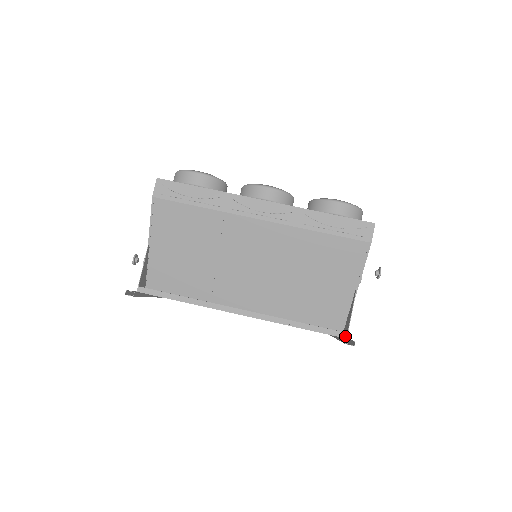
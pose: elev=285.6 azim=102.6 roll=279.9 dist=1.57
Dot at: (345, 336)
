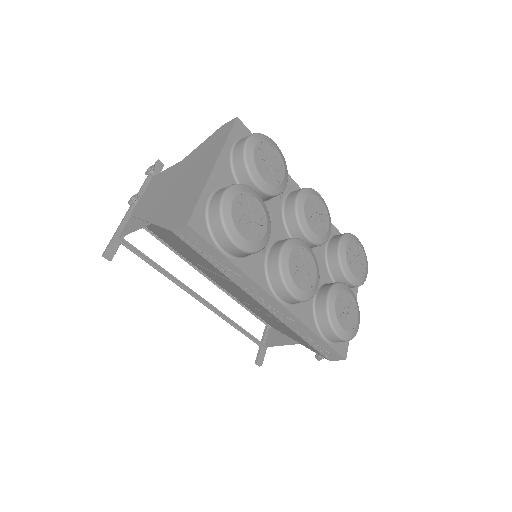
Dot at: (265, 346)
